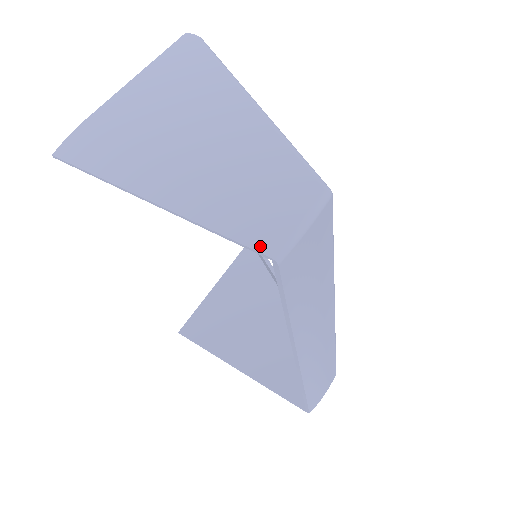
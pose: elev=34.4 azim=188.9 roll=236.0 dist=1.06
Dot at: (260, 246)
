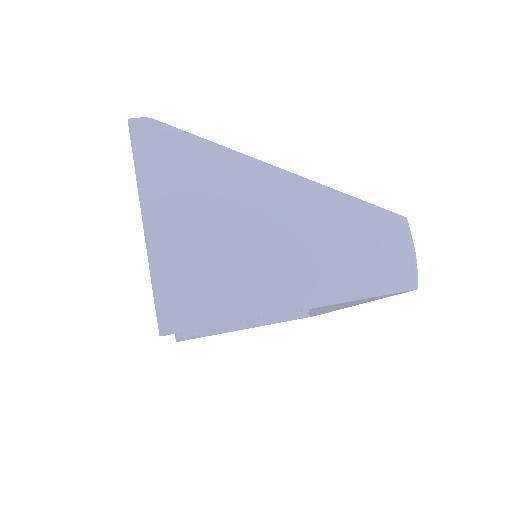
Dot at: (403, 287)
